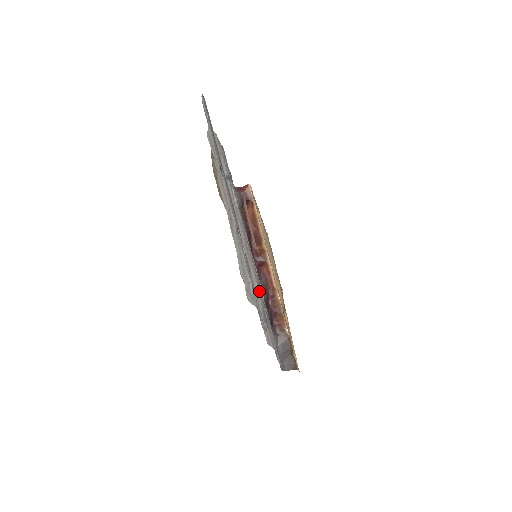
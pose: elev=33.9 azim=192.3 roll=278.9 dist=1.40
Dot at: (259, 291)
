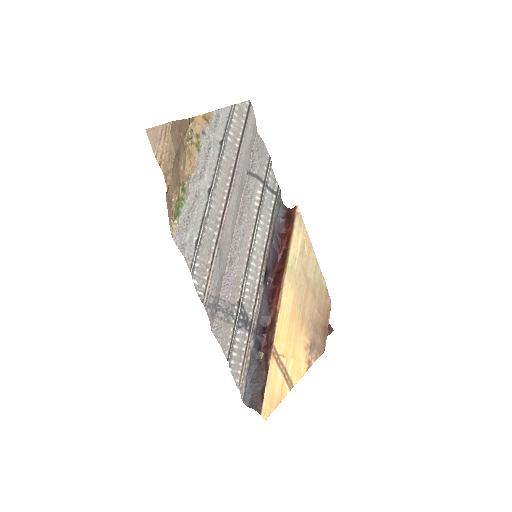
Dot at: (239, 286)
